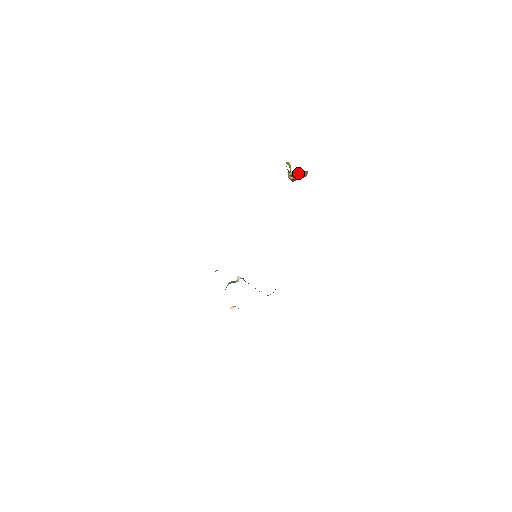
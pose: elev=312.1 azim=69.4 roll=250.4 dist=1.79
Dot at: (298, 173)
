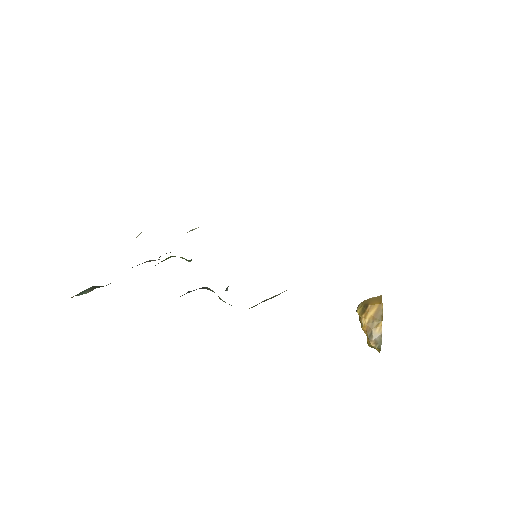
Dot at: (368, 301)
